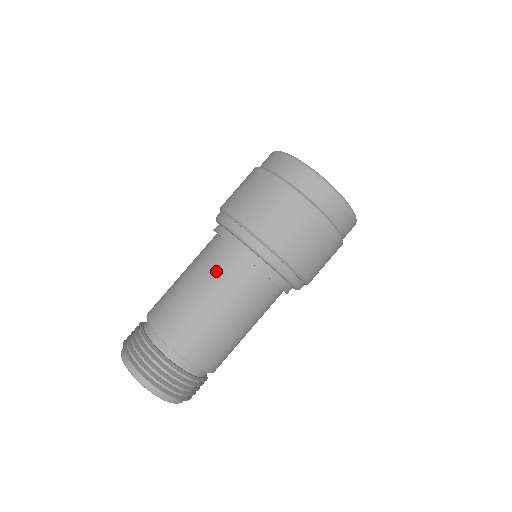
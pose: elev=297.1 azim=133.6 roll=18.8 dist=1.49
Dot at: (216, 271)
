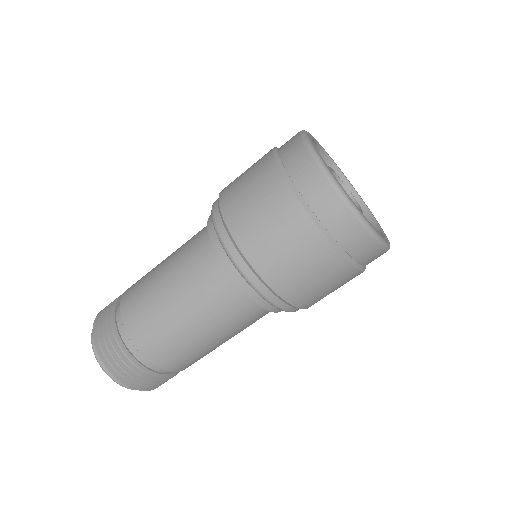
Dot at: (190, 239)
